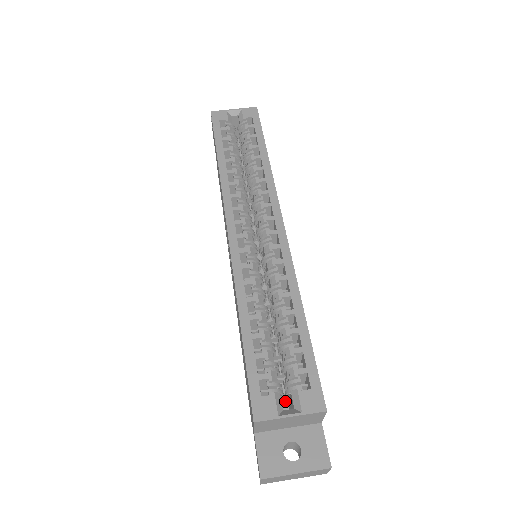
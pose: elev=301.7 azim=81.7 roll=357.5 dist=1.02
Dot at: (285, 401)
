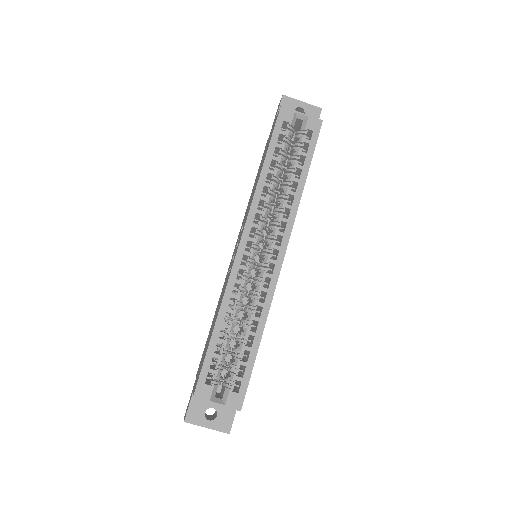
Dot at: occluded
